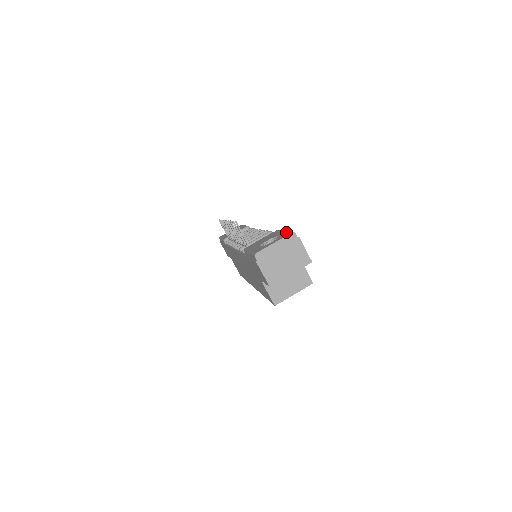
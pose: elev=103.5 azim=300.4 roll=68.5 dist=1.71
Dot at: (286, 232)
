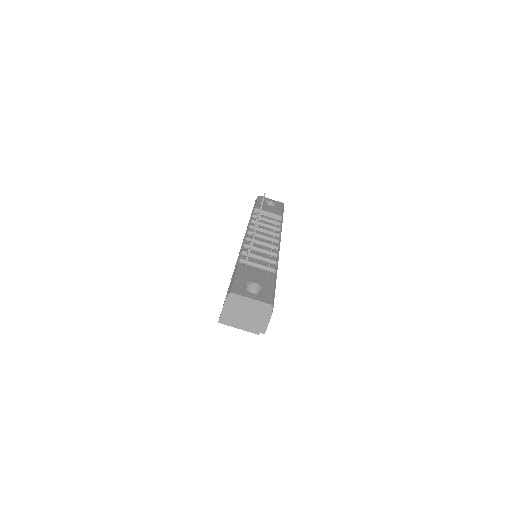
Dot at: (271, 295)
